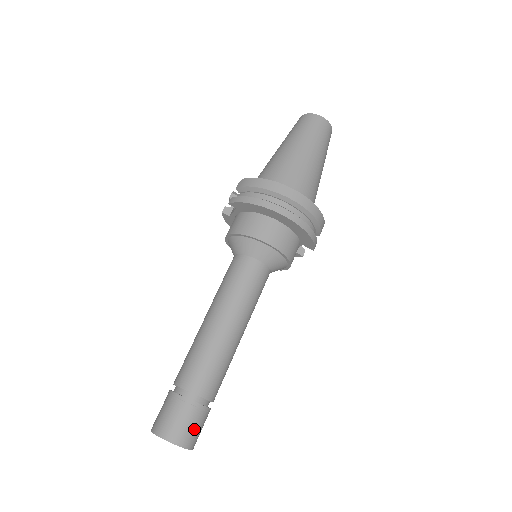
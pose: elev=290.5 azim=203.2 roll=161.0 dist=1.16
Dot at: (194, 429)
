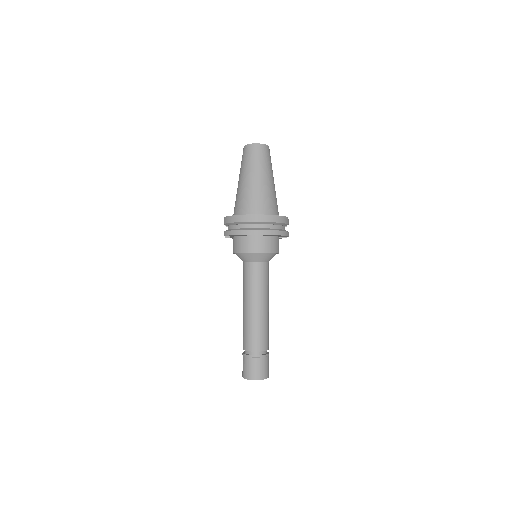
Dot at: (263, 368)
